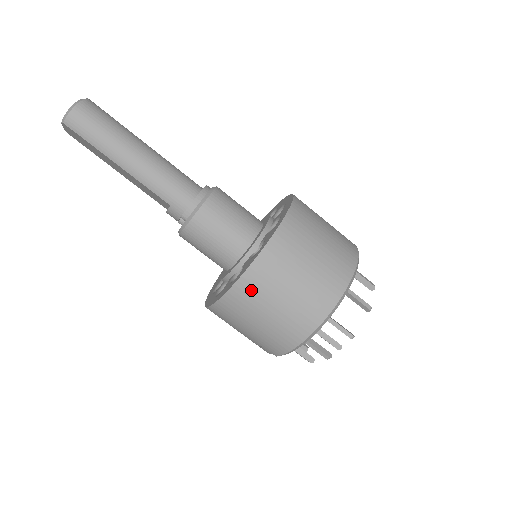
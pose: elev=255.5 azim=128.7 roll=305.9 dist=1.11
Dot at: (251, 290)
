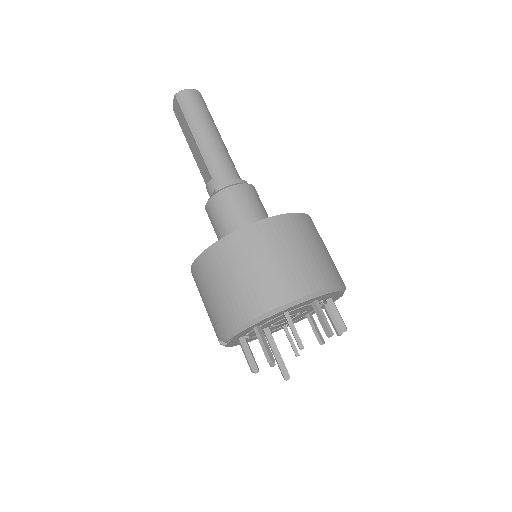
Dot at: (235, 248)
